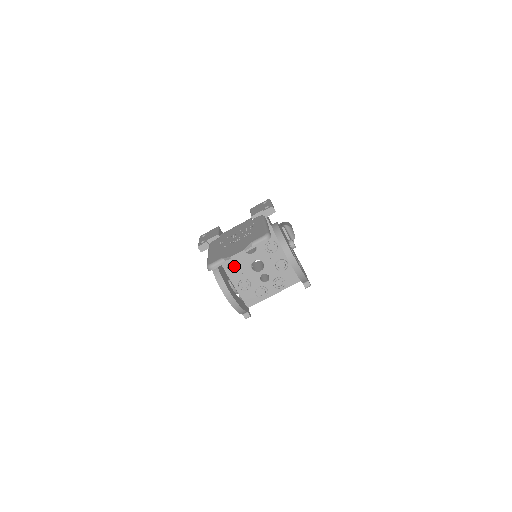
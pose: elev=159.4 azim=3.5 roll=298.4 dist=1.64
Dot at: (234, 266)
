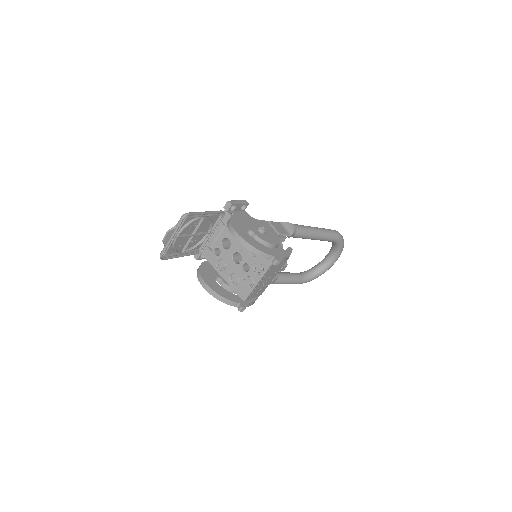
Dot at: (221, 264)
